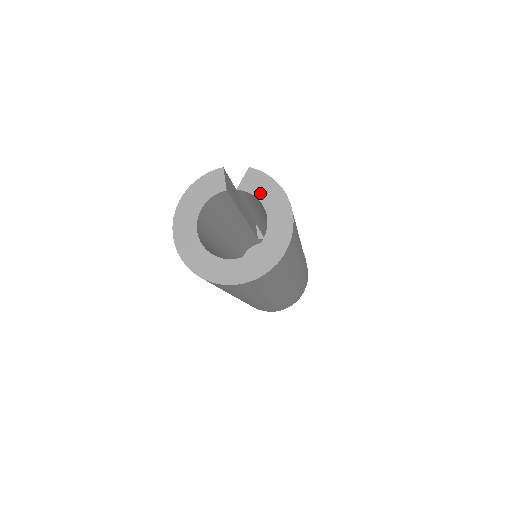
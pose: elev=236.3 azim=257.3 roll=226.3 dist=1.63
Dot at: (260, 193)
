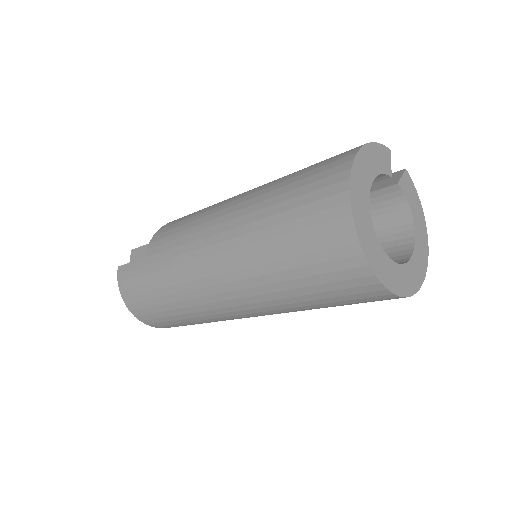
Dot at: (412, 203)
